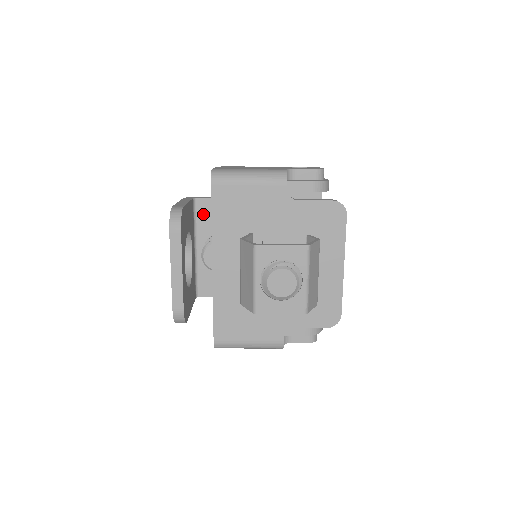
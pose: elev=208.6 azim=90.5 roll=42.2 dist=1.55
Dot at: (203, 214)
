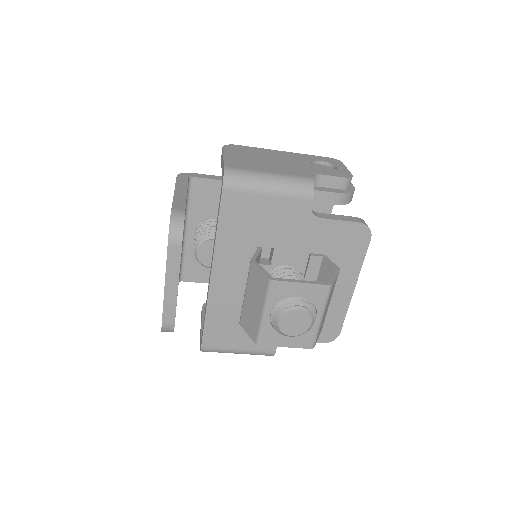
Dot at: (198, 196)
